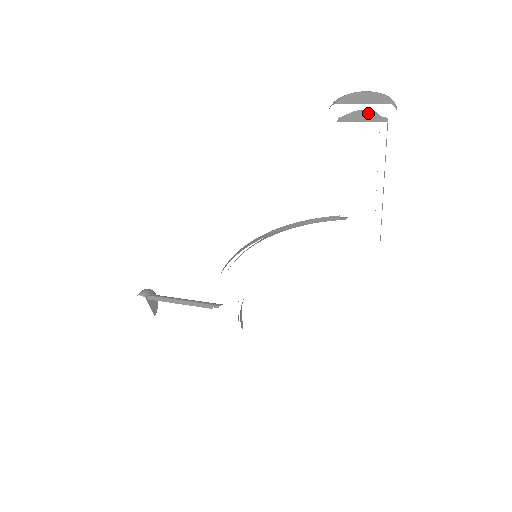
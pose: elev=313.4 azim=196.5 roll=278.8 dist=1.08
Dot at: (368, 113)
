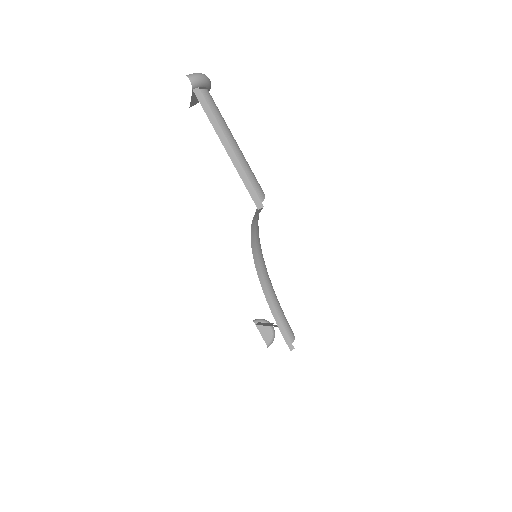
Dot at: occluded
